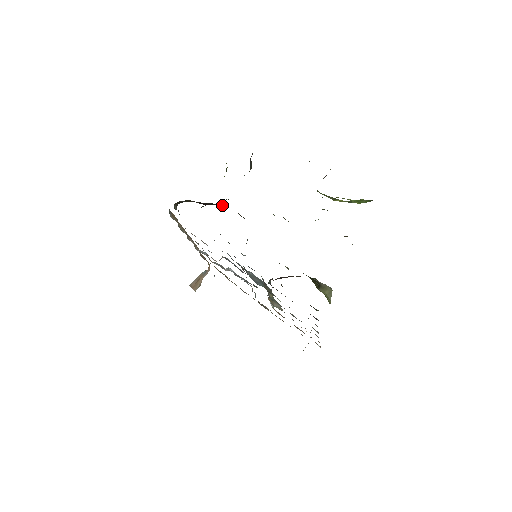
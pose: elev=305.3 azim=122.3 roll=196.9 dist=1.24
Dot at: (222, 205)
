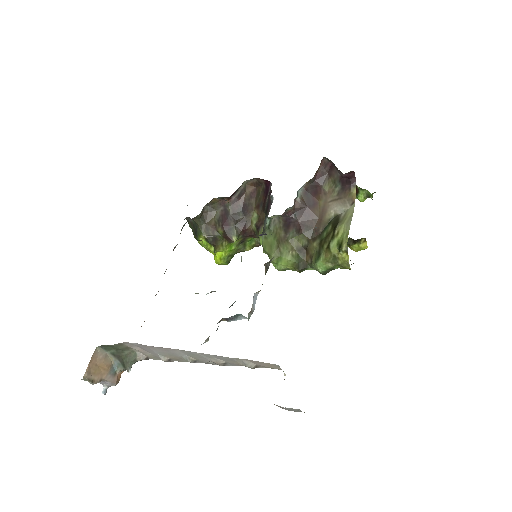
Dot at: (236, 234)
